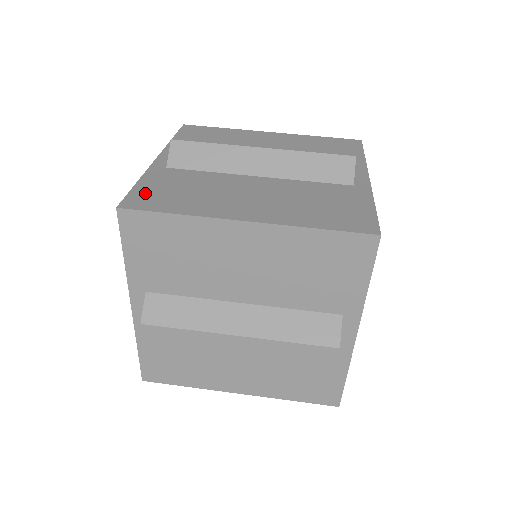
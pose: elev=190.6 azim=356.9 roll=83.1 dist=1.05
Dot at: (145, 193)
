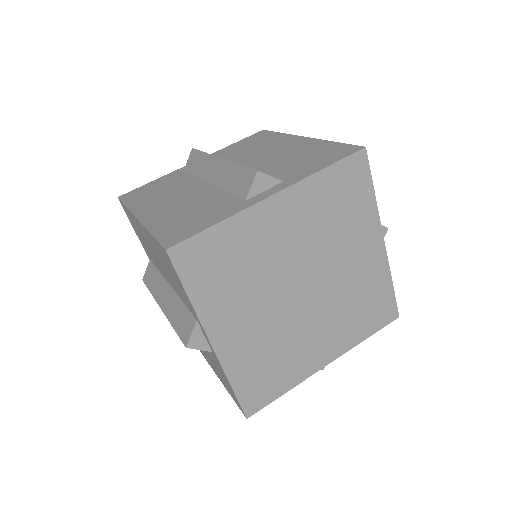
Dot at: (142, 189)
